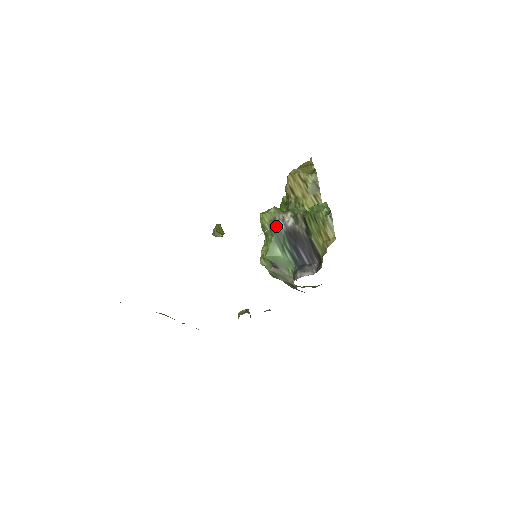
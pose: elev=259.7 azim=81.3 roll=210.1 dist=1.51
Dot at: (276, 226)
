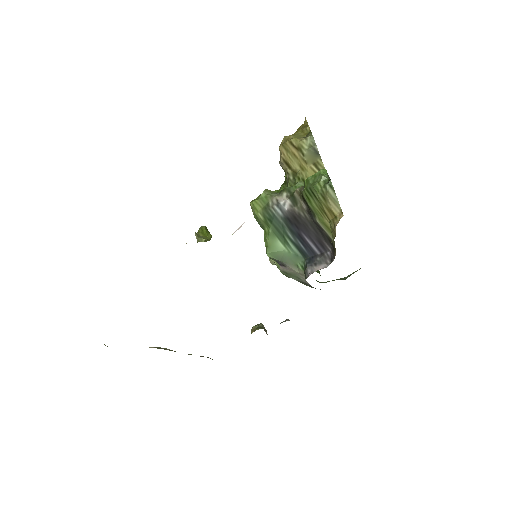
Dot at: (271, 214)
